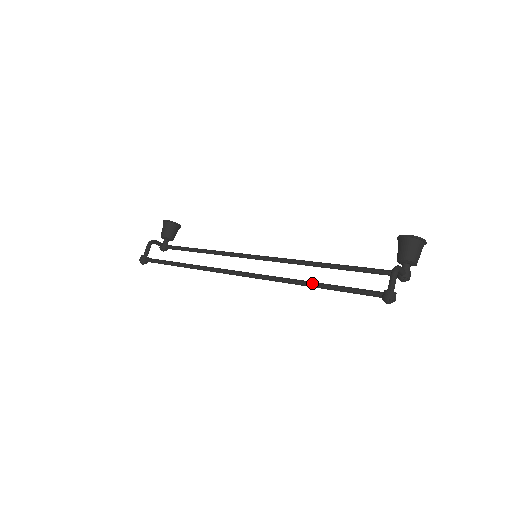
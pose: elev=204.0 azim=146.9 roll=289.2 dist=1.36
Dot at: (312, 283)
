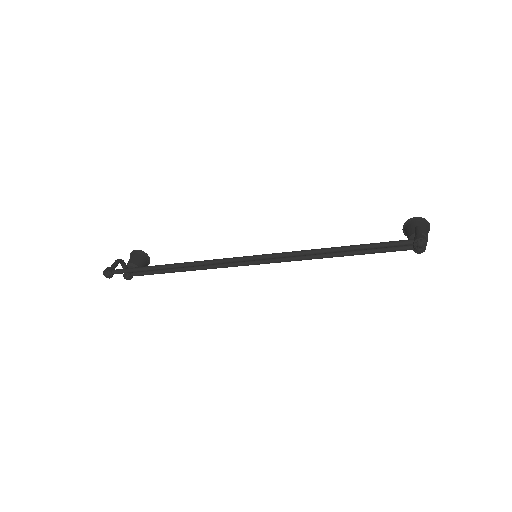
Dot at: (335, 247)
